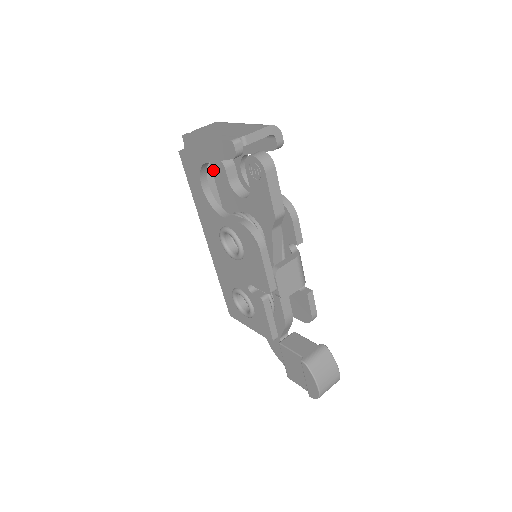
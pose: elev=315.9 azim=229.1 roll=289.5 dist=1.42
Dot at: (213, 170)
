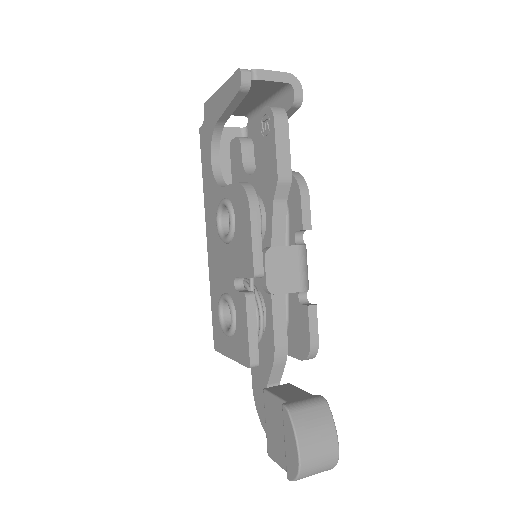
Dot at: (231, 156)
